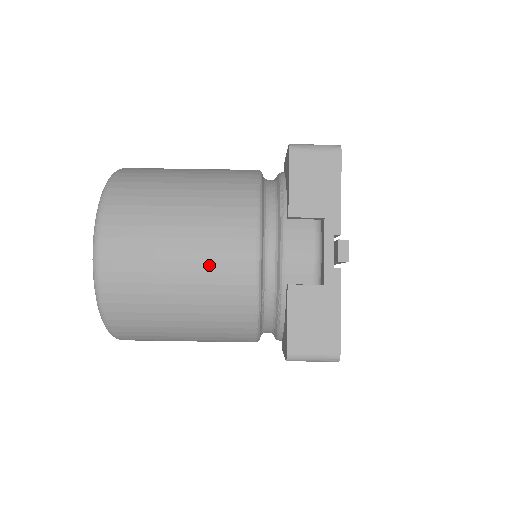
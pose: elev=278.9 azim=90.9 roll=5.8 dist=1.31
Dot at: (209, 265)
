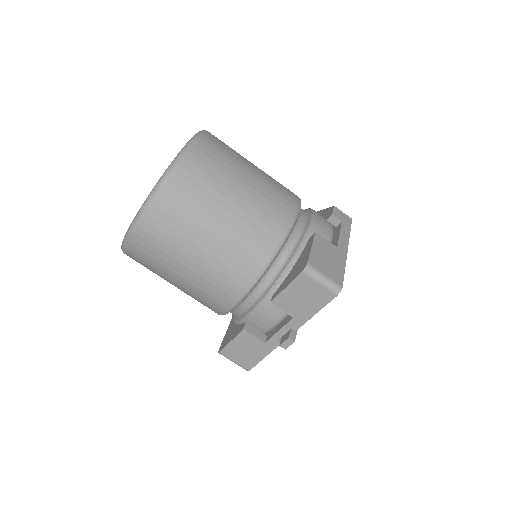
Dot at: (203, 287)
